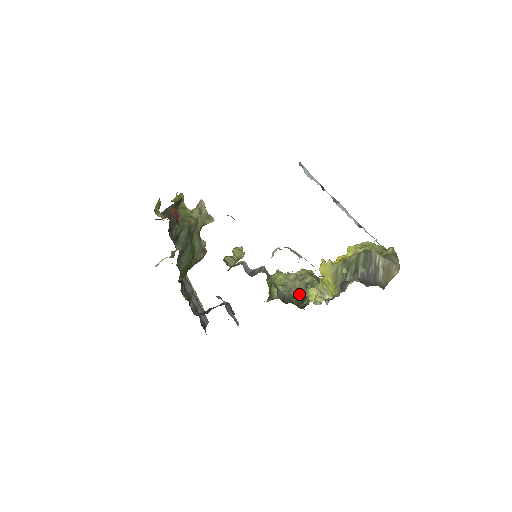
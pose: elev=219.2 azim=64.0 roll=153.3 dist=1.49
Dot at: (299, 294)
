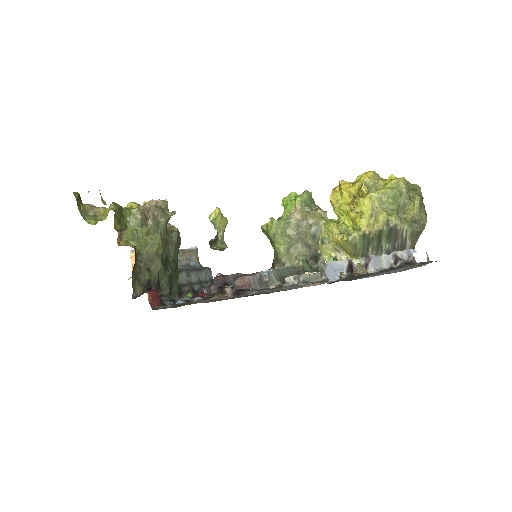
Dot at: (309, 251)
